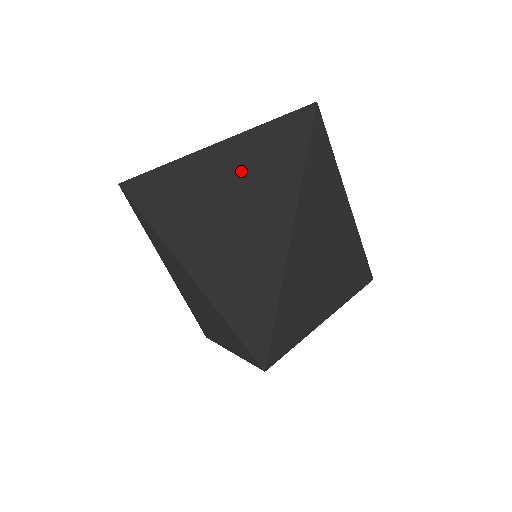
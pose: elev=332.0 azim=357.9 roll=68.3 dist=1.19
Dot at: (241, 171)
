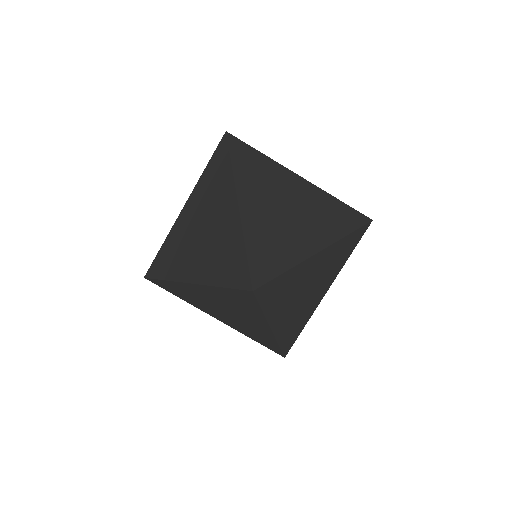
Dot at: (308, 202)
